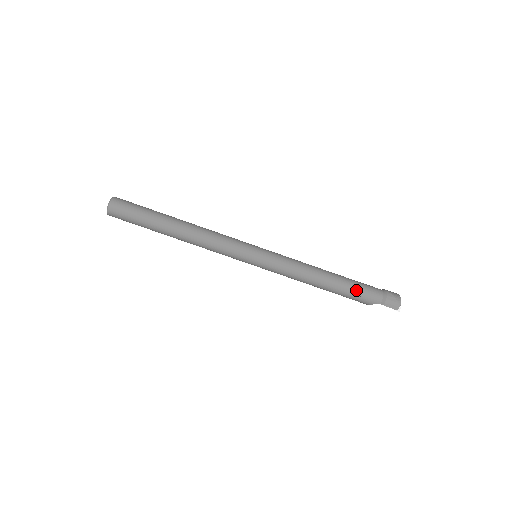
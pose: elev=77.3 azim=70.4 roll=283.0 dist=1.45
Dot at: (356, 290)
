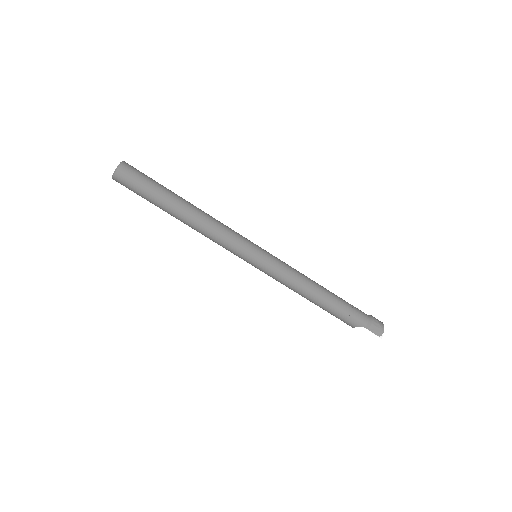
Dot at: (346, 310)
